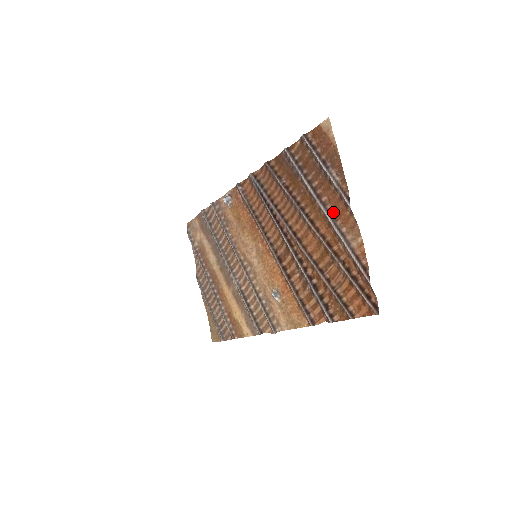
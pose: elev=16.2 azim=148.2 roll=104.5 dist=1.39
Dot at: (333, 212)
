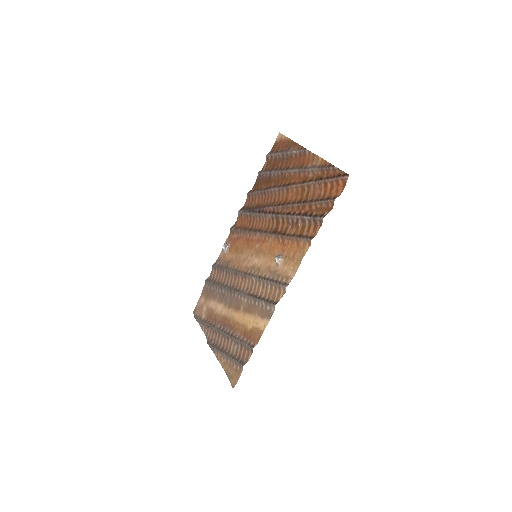
Dot at: (299, 166)
